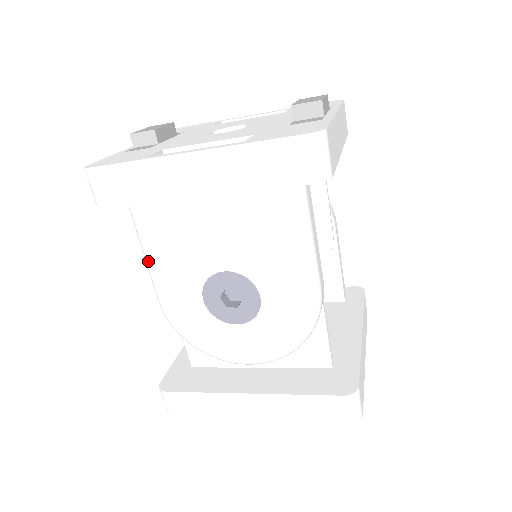
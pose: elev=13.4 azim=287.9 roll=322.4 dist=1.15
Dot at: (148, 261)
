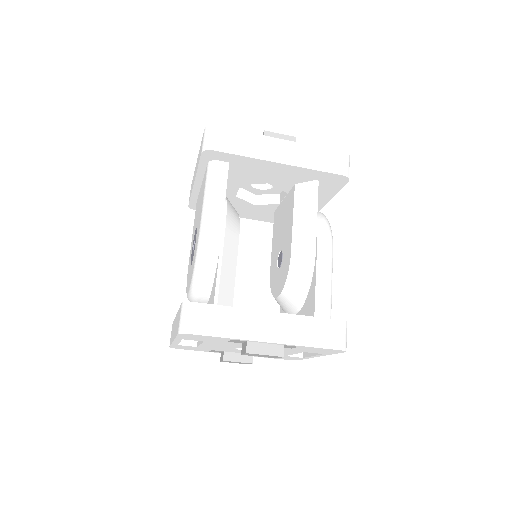
Dot at: occluded
